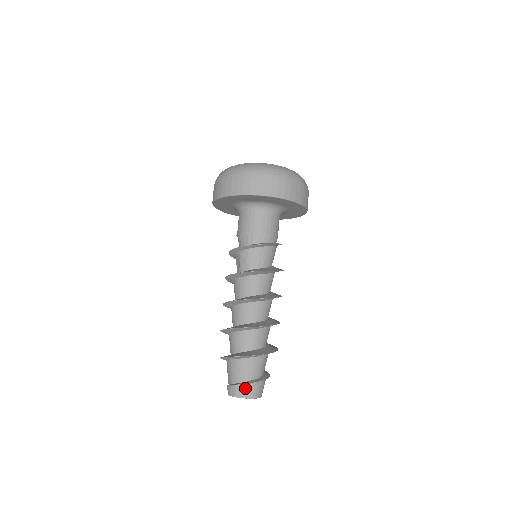
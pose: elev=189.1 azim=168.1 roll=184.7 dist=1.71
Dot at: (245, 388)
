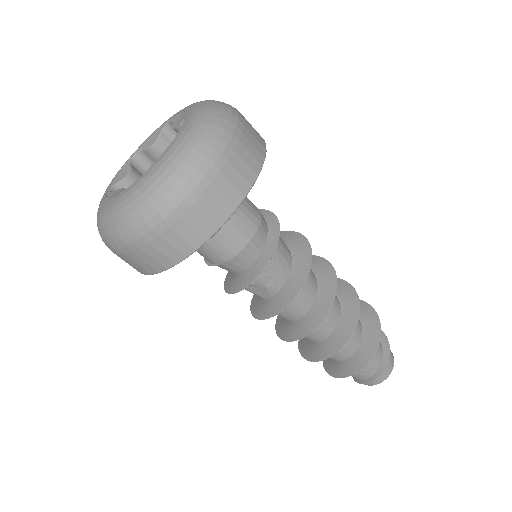
Dot at: (388, 364)
